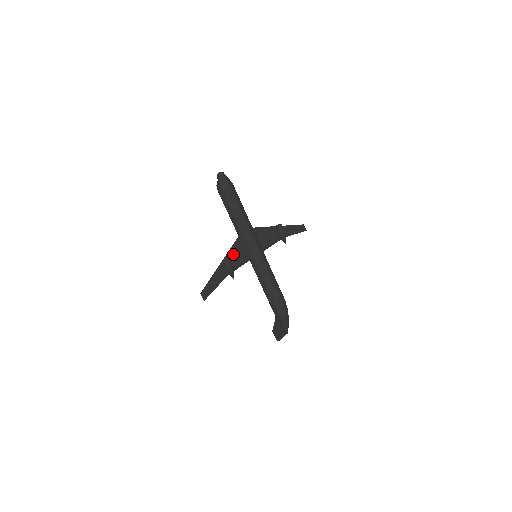
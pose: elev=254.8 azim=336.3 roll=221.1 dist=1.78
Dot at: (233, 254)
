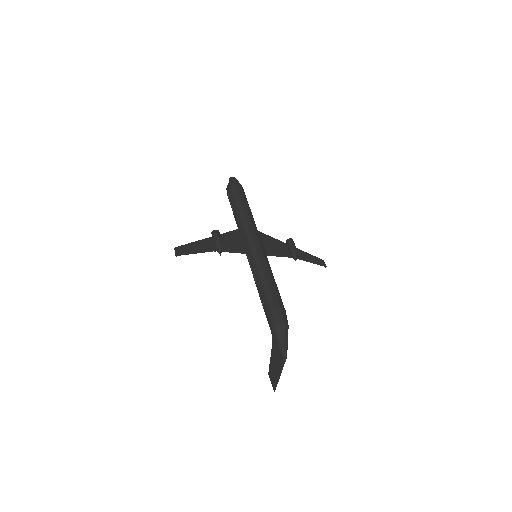
Dot at: (227, 238)
